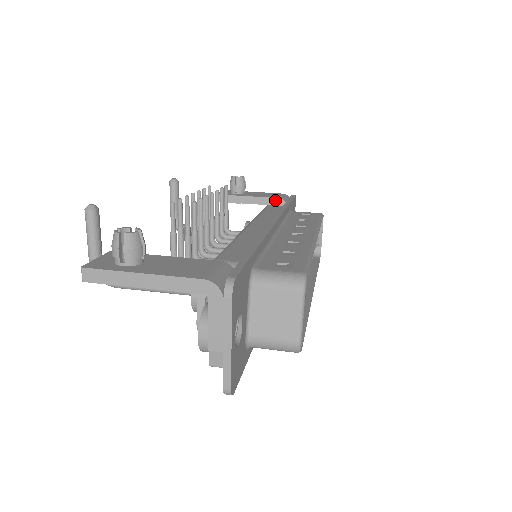
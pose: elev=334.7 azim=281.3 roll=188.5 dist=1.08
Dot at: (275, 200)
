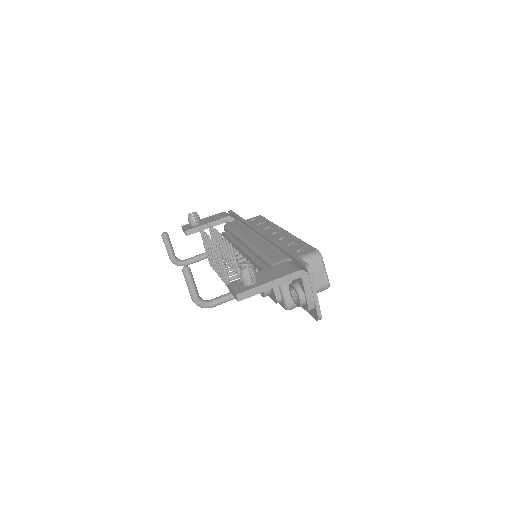
Dot at: (225, 219)
